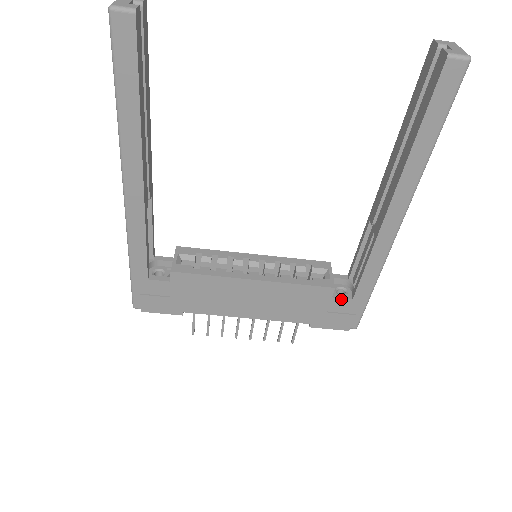
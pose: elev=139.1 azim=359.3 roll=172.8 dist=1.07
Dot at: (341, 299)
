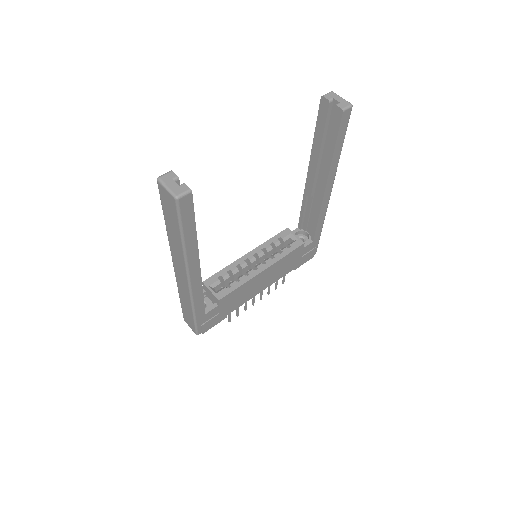
Dot at: (307, 246)
